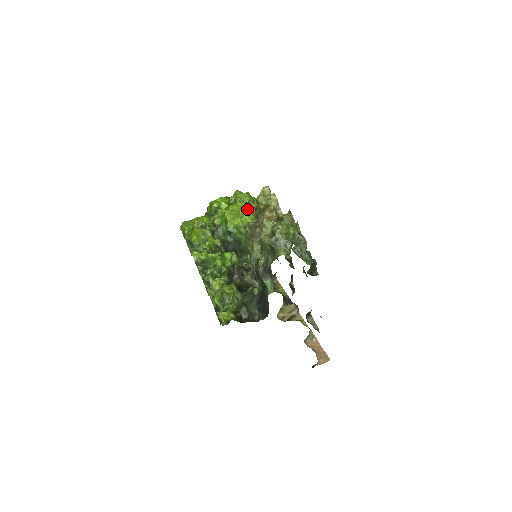
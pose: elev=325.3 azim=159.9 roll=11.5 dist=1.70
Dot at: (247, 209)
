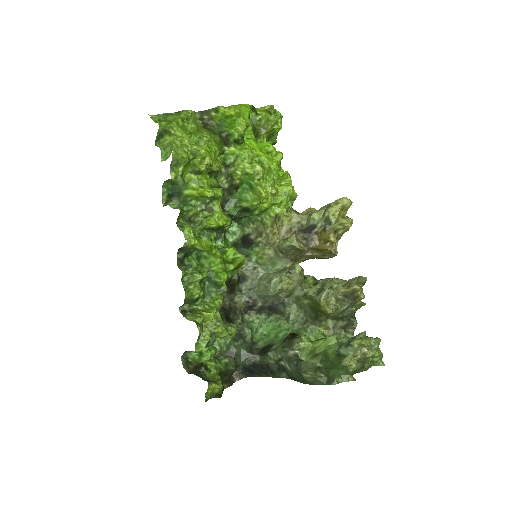
Dot at: (291, 189)
